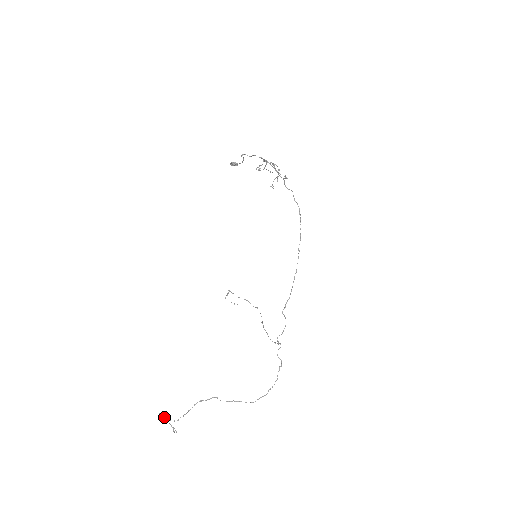
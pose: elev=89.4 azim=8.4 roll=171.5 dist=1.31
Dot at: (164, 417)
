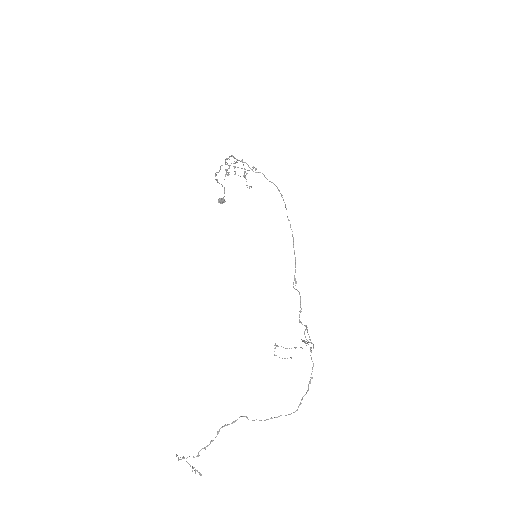
Dot at: occluded
